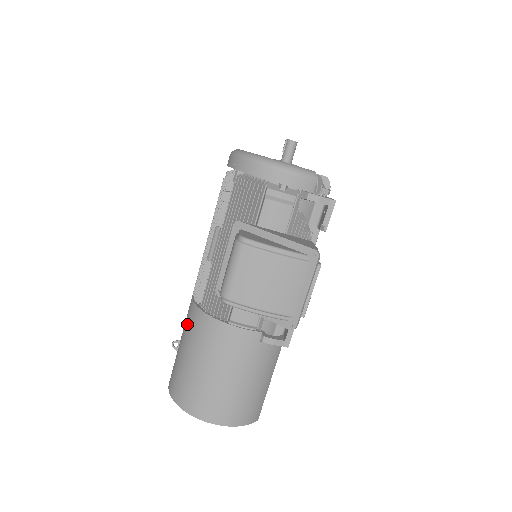
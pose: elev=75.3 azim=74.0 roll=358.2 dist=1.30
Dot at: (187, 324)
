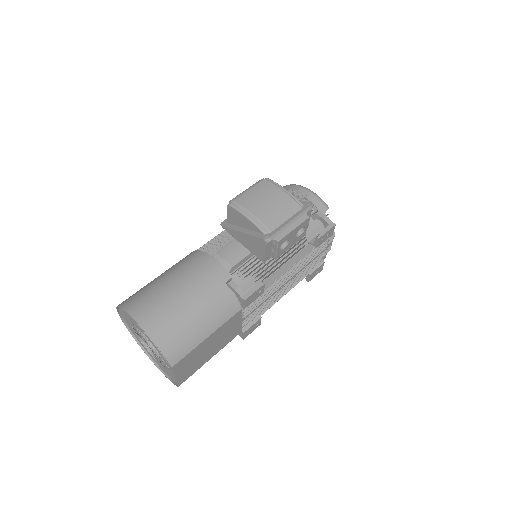
Dot at: occluded
